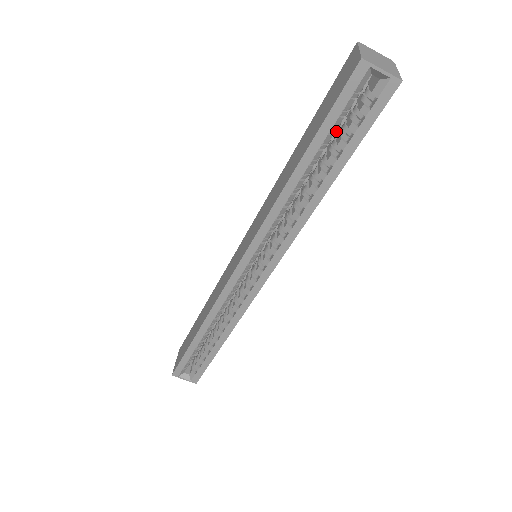
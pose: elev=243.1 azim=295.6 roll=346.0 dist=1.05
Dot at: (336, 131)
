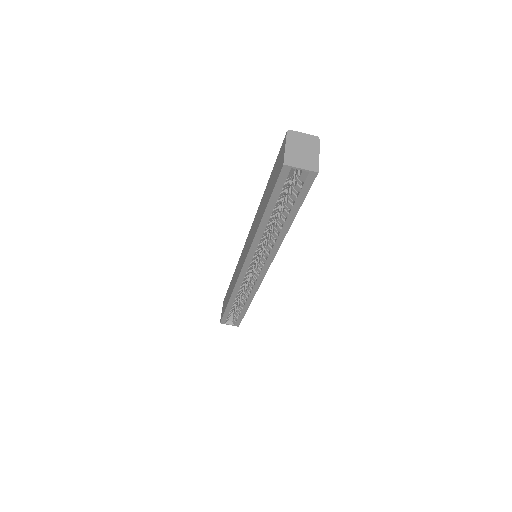
Dot at: (288, 186)
